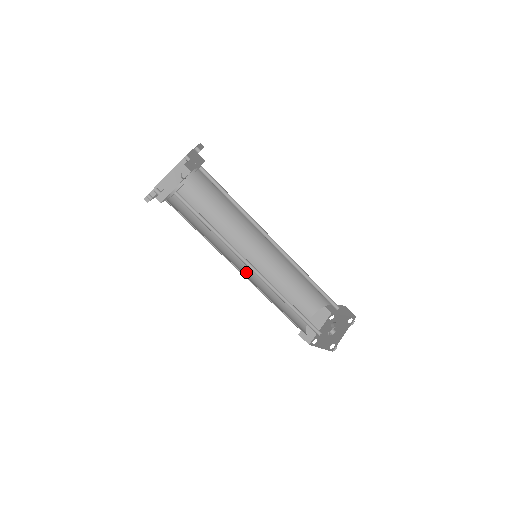
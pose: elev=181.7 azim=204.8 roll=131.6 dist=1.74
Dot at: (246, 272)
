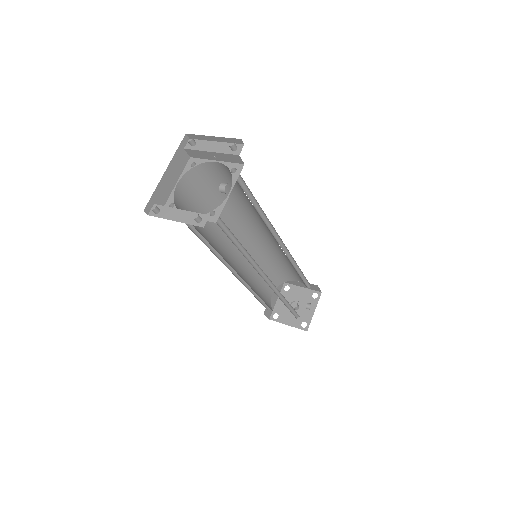
Dot at: (237, 271)
